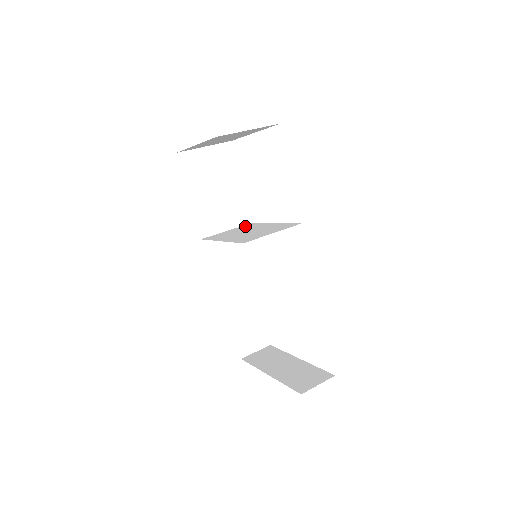
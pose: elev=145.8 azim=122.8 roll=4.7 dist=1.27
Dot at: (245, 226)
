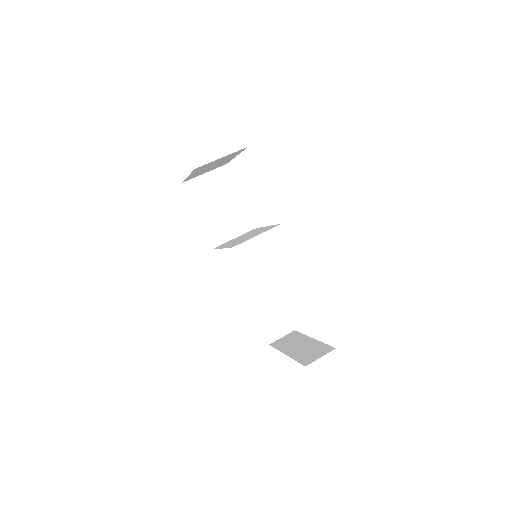
Dot at: (248, 232)
